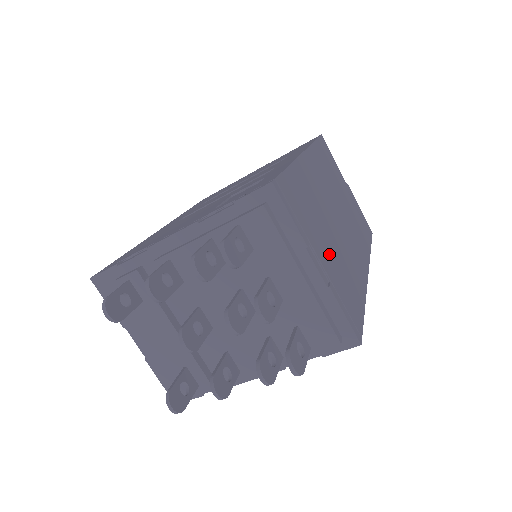
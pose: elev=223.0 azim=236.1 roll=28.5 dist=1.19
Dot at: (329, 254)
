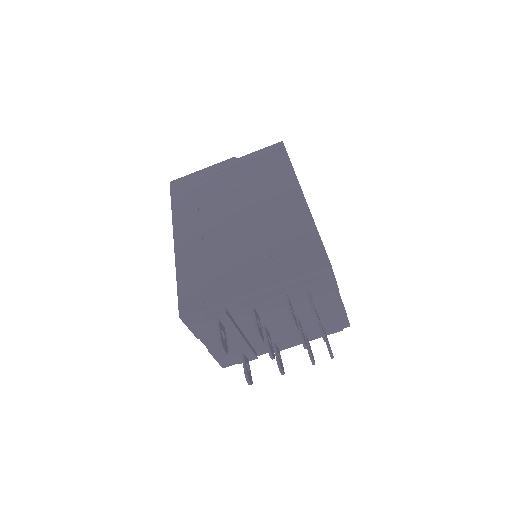
Dot at: occluded
